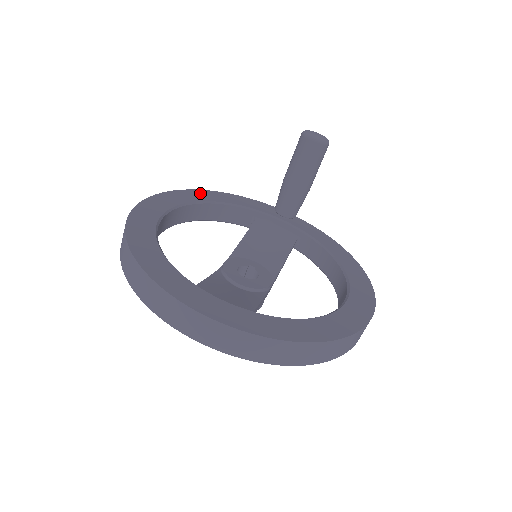
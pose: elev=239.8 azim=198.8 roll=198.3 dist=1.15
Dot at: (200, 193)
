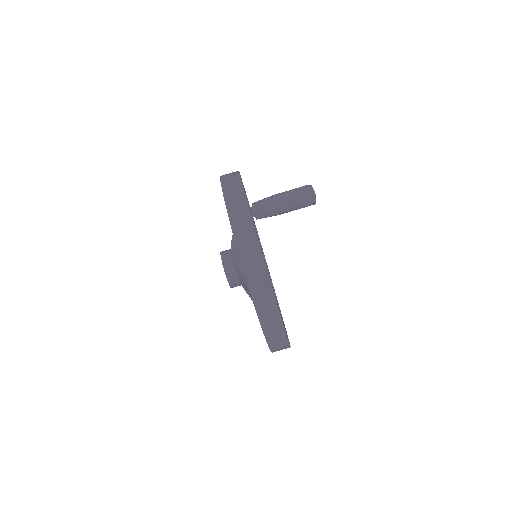
Dot at: occluded
